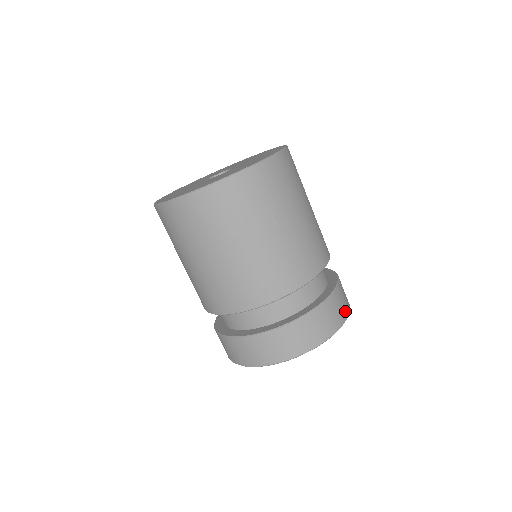
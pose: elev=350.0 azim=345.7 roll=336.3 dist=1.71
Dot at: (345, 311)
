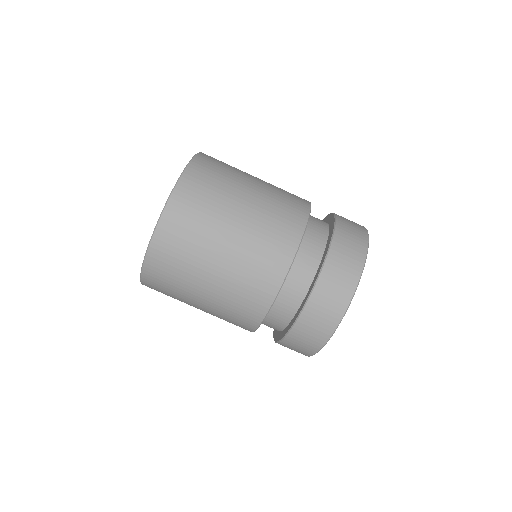
Dot at: (335, 313)
